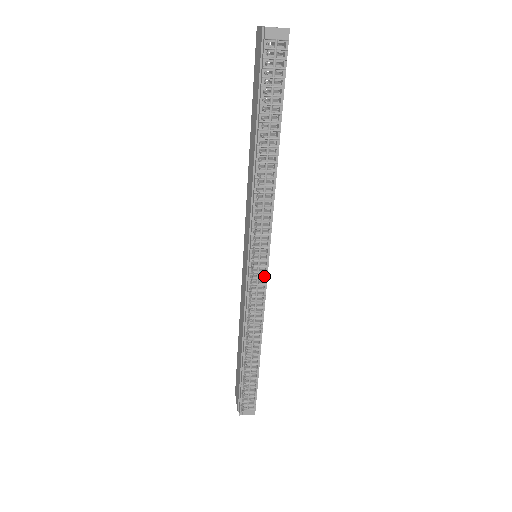
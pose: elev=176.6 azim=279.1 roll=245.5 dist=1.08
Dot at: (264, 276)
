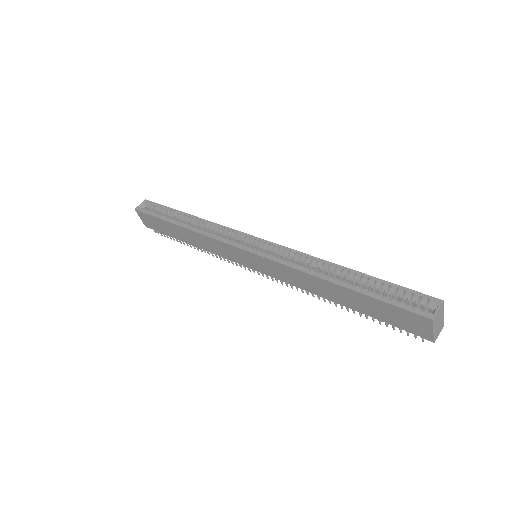
Dot at: occluded
